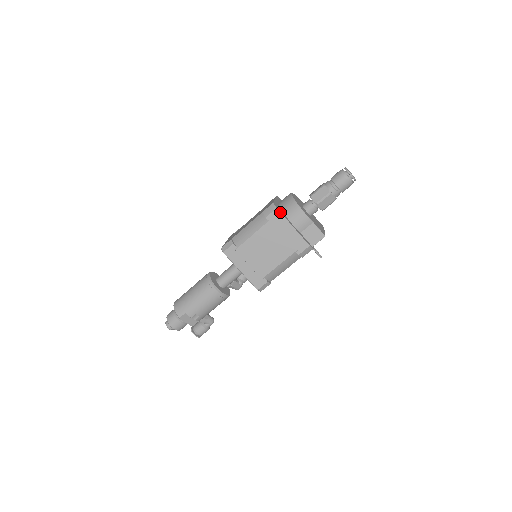
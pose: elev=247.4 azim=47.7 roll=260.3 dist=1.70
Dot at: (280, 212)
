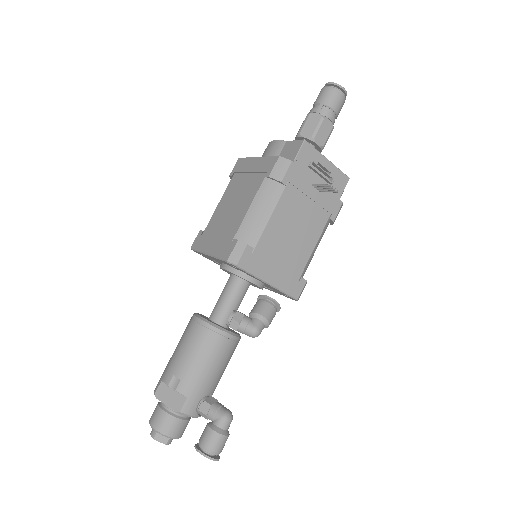
Dot at: (242, 158)
